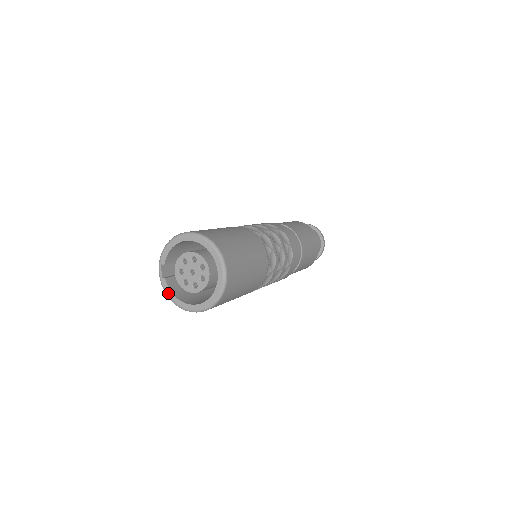
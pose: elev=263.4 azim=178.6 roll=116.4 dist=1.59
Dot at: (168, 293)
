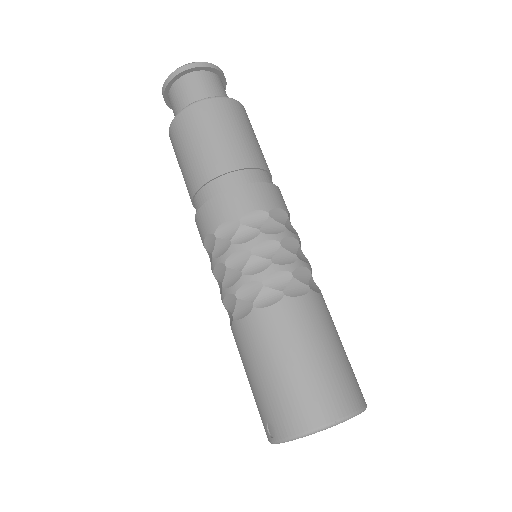
Dot at: occluded
